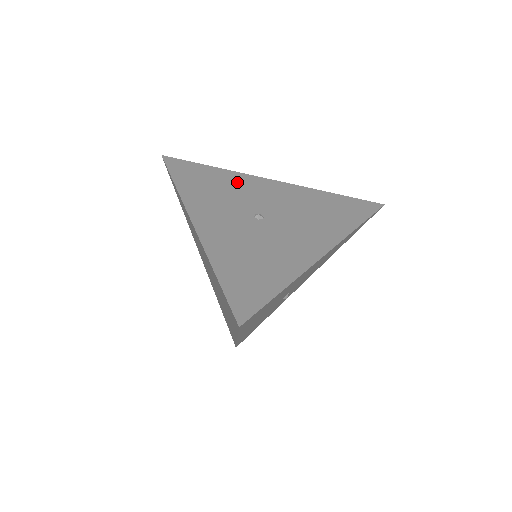
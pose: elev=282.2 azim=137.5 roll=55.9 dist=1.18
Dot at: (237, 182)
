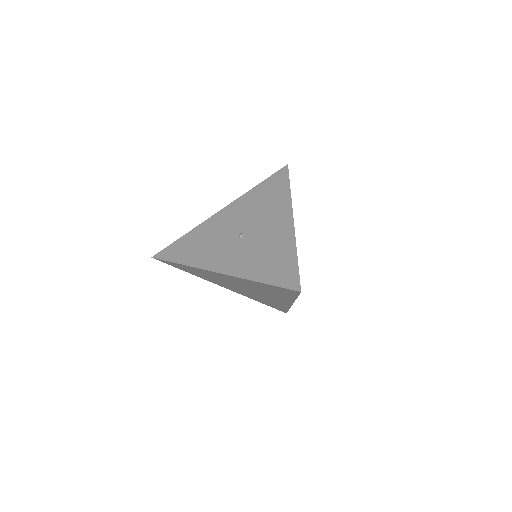
Dot at: (207, 230)
